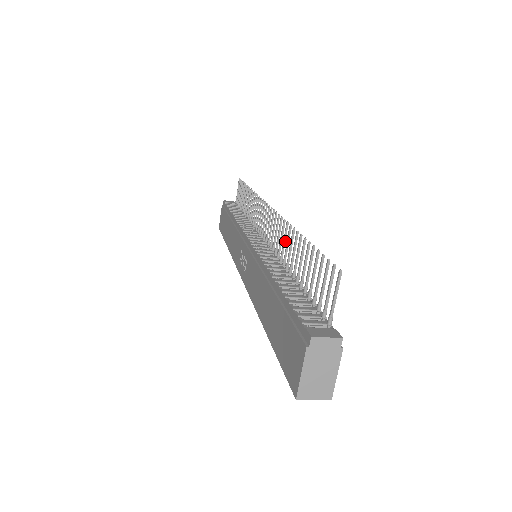
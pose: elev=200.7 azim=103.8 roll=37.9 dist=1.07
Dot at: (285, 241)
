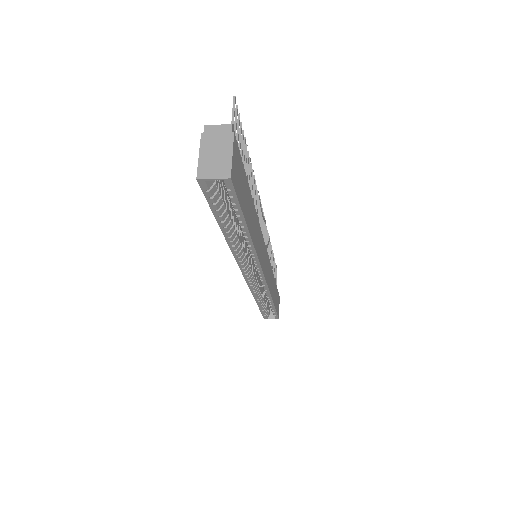
Dot at: occluded
